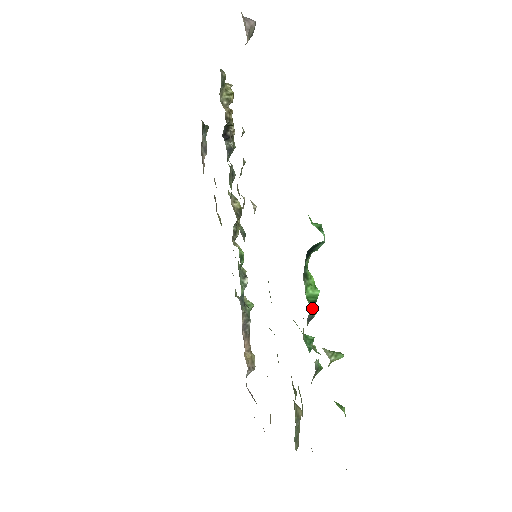
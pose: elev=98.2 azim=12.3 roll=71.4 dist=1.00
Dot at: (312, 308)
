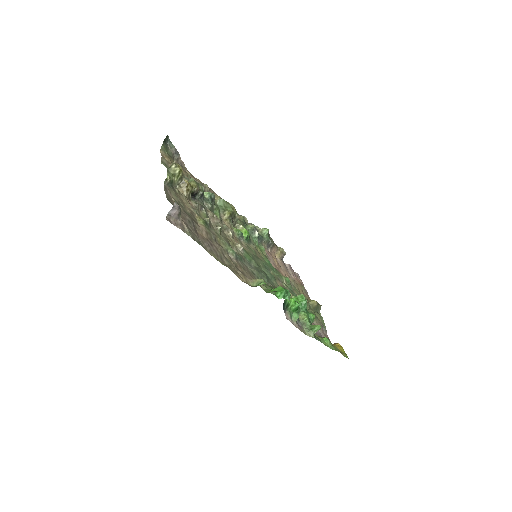
Dot at: occluded
